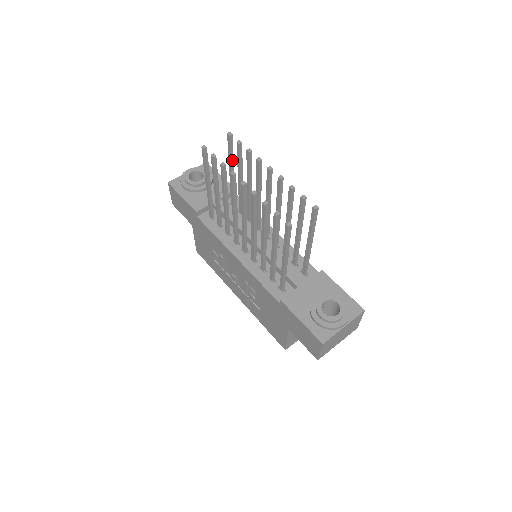
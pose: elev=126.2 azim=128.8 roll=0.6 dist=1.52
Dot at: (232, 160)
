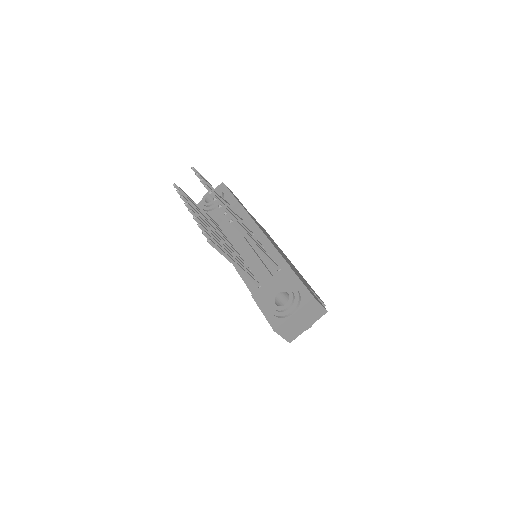
Dot at: occluded
